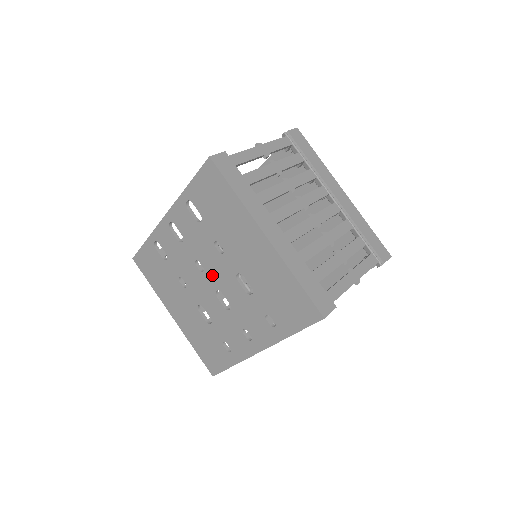
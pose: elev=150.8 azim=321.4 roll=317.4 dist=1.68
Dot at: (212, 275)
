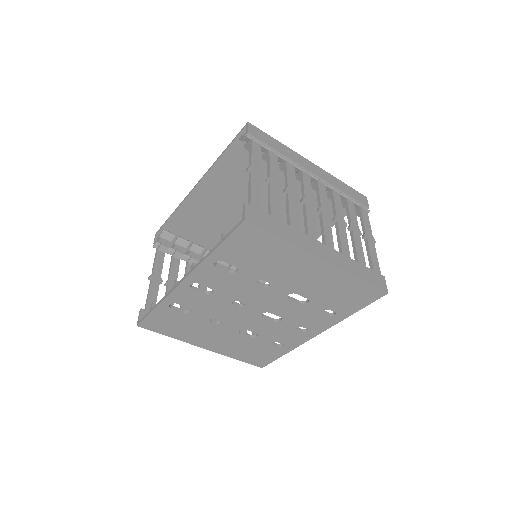
Dot at: (256, 305)
